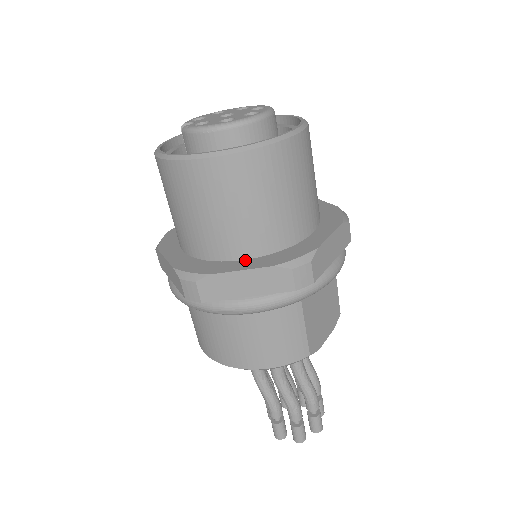
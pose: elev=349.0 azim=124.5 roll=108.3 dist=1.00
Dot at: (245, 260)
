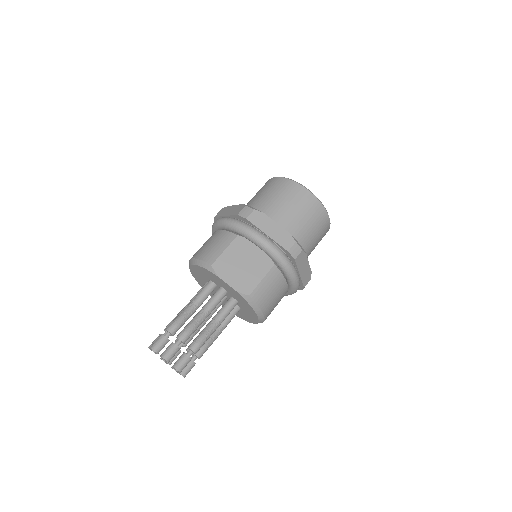
Dot at: occluded
